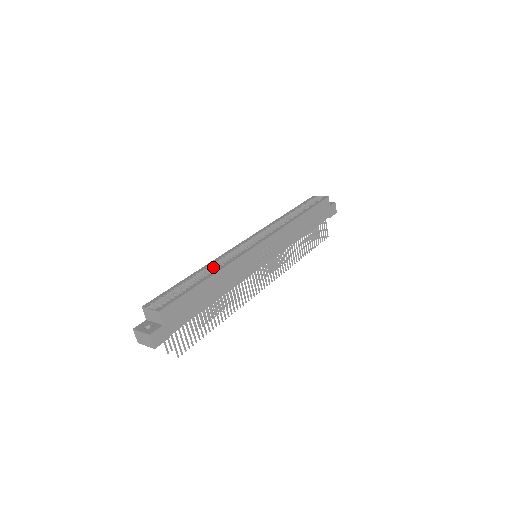
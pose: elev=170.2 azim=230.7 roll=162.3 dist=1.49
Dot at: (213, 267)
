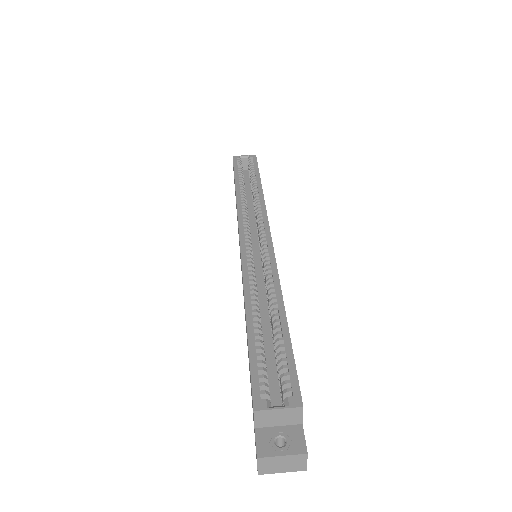
Dot at: (256, 293)
